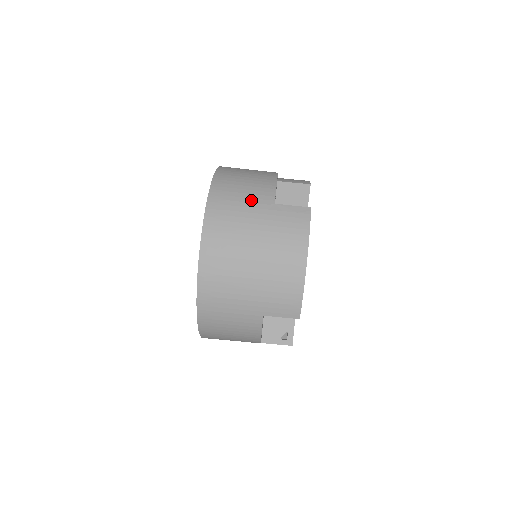
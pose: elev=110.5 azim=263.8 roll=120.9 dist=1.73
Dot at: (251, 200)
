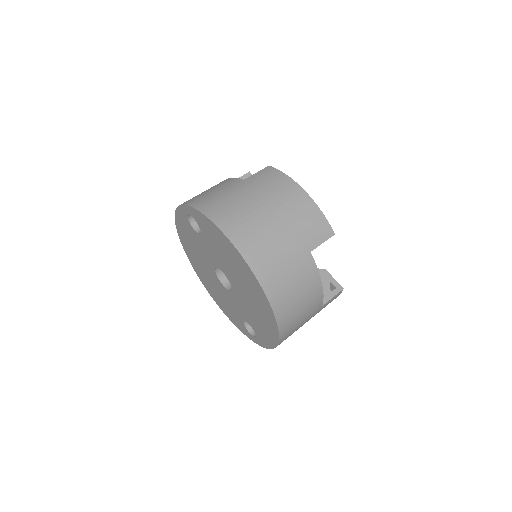
Dot at: (226, 189)
